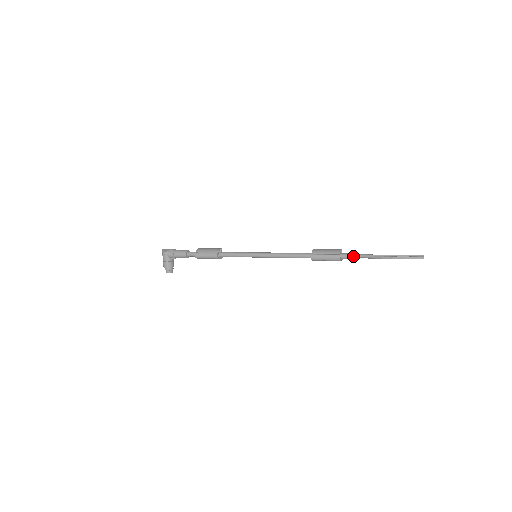
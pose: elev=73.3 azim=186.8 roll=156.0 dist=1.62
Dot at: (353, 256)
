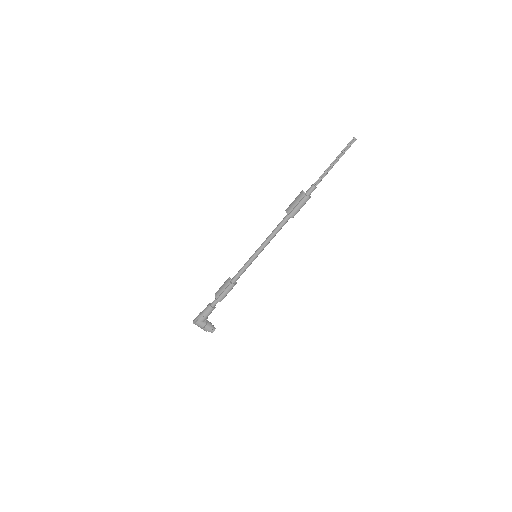
Dot at: (314, 186)
